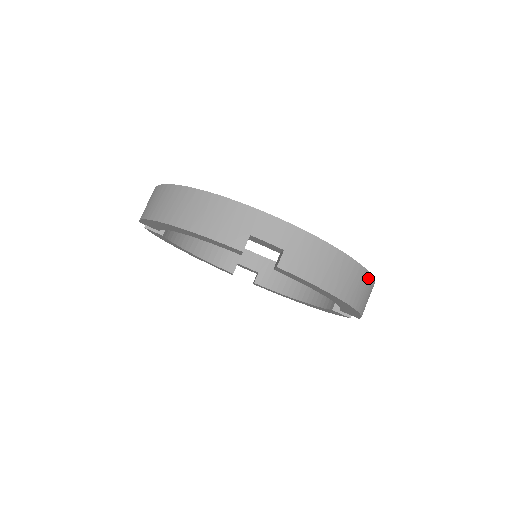
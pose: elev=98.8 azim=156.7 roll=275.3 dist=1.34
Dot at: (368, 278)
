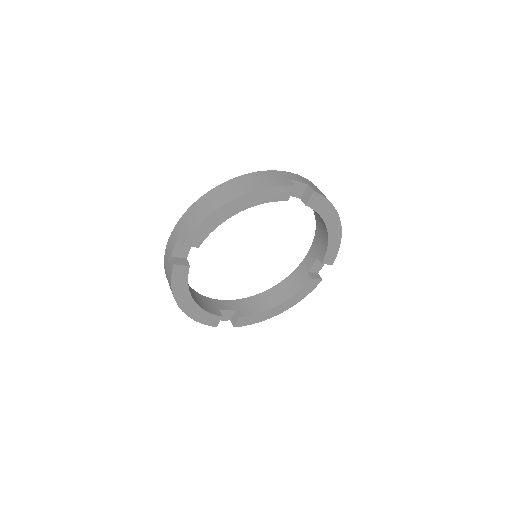
Dot at: occluded
